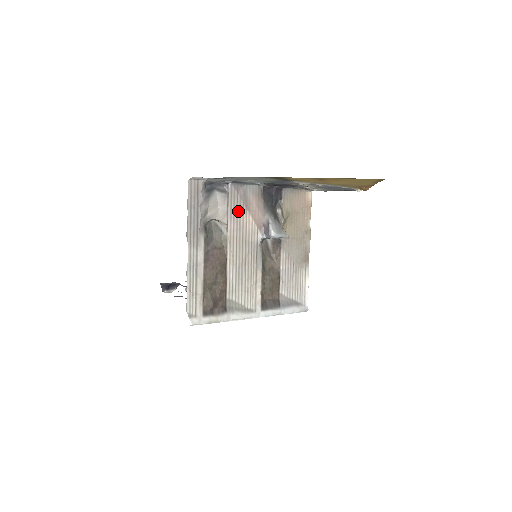
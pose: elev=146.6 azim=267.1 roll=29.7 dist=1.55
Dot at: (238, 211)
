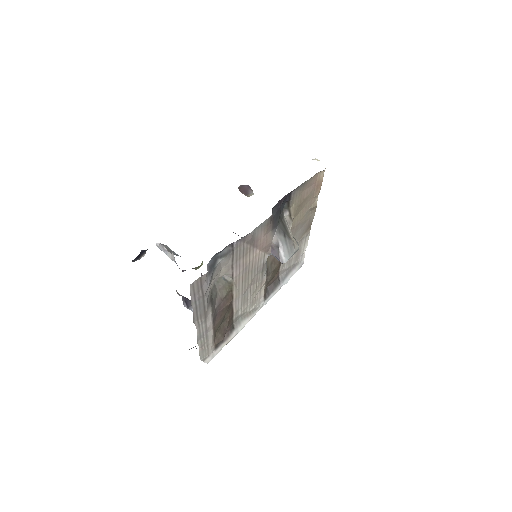
Dot at: (244, 256)
